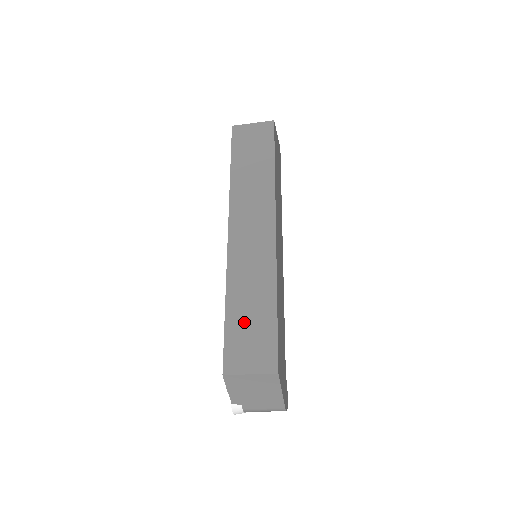
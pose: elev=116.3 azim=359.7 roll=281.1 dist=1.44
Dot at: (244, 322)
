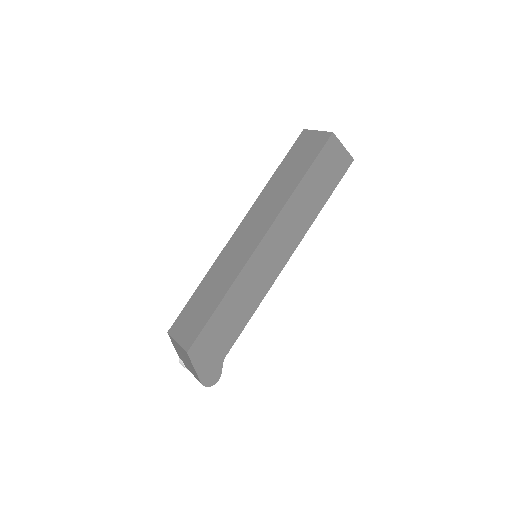
Dot at: (198, 303)
